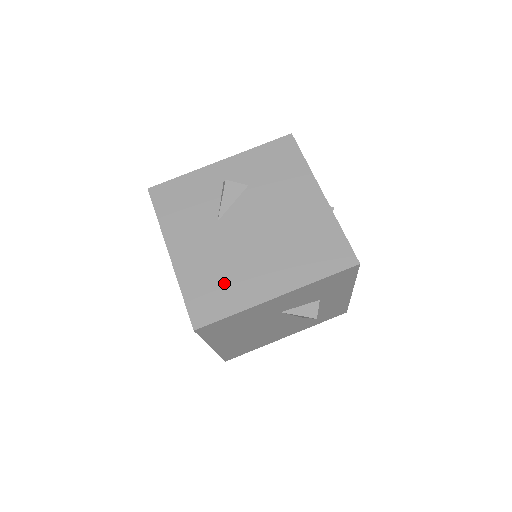
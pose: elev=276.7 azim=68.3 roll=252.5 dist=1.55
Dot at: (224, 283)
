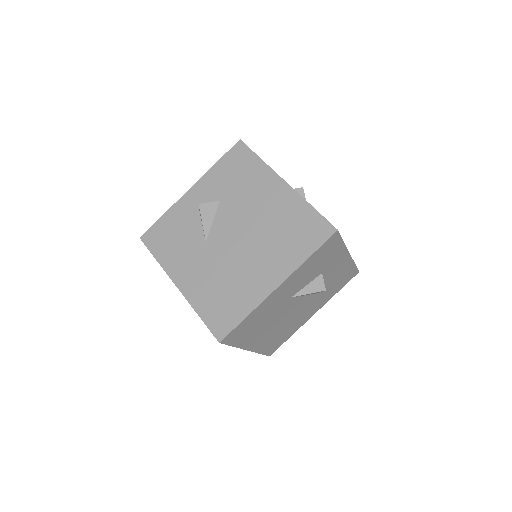
Dot at: (230, 293)
